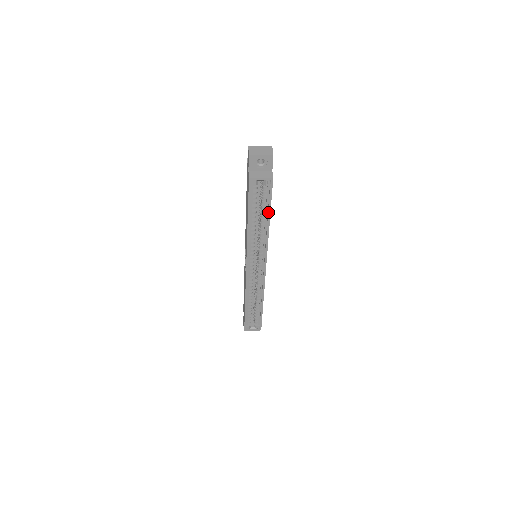
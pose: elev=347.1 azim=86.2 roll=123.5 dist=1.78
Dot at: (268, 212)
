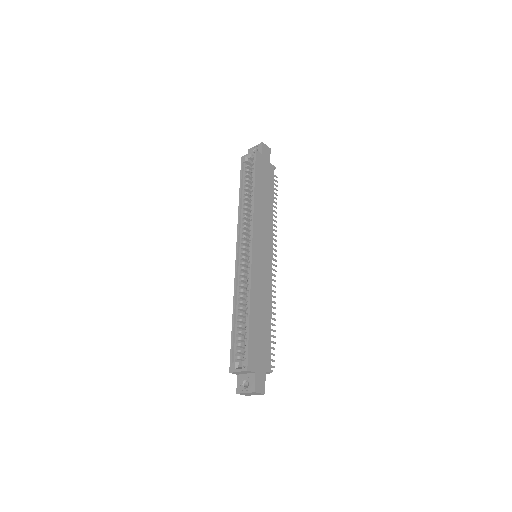
Dot at: (253, 181)
